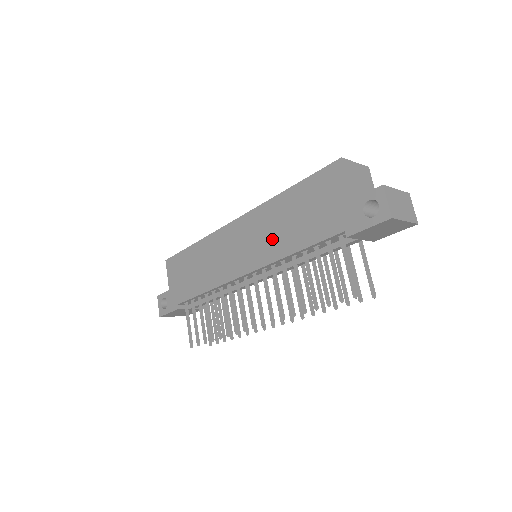
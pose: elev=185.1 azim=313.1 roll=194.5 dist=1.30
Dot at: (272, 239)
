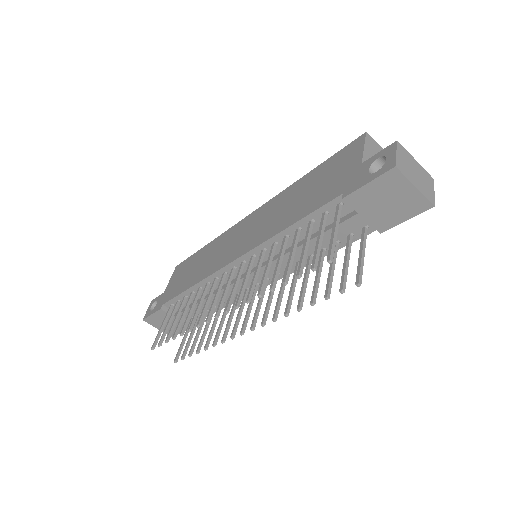
Dot at: (272, 221)
